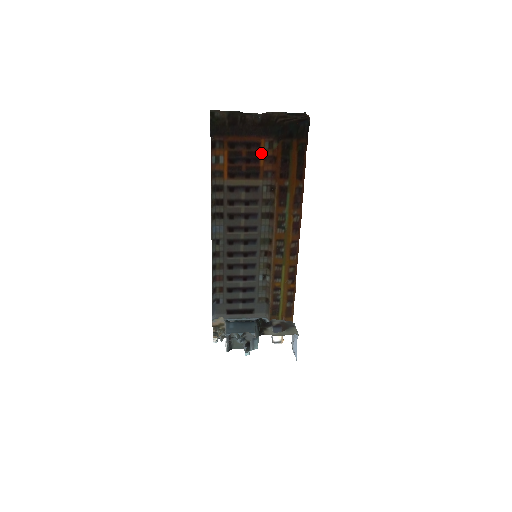
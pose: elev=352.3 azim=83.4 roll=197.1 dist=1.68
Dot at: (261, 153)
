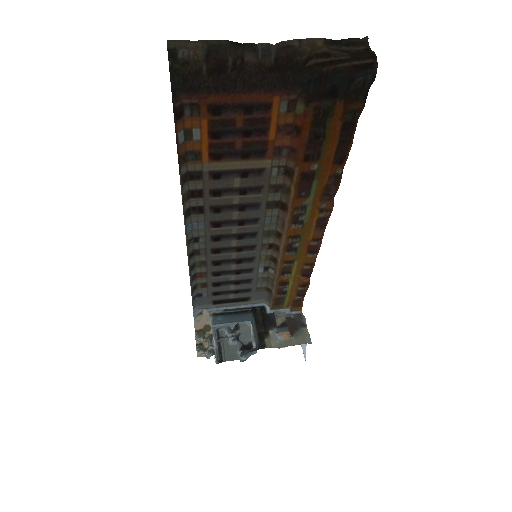
Dot at: (272, 120)
